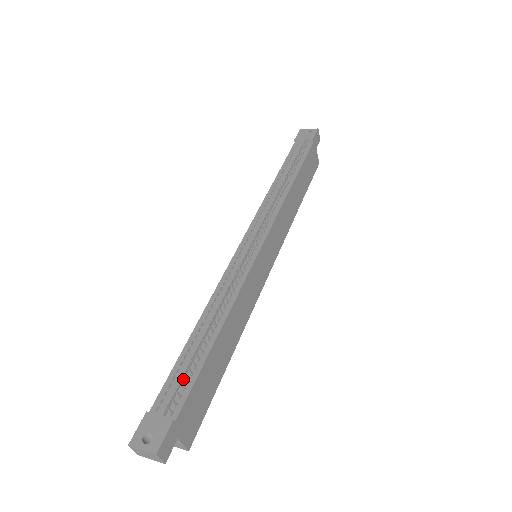
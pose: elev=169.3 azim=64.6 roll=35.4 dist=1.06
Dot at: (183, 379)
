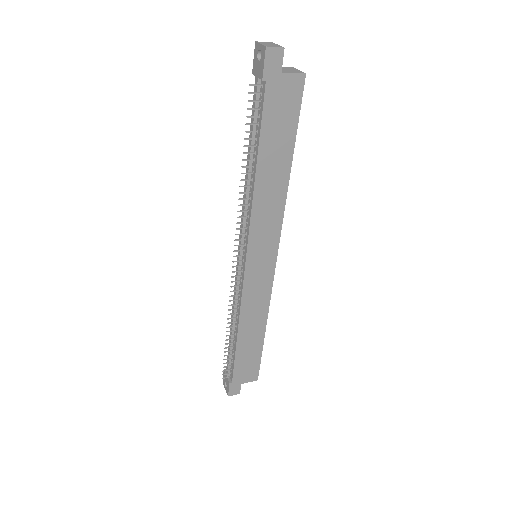
Dot at: (231, 359)
